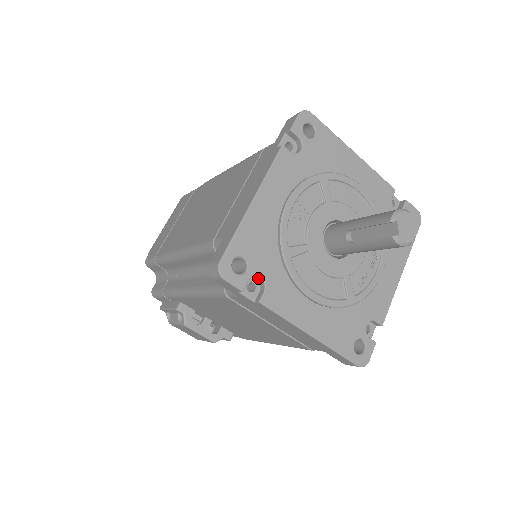
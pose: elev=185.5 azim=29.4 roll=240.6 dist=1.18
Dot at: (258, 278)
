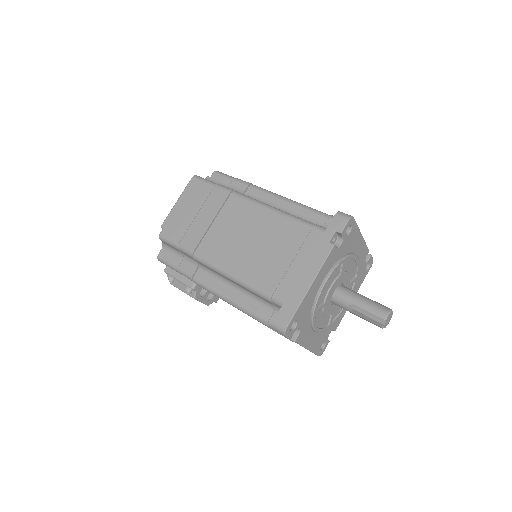
Dot at: (297, 328)
